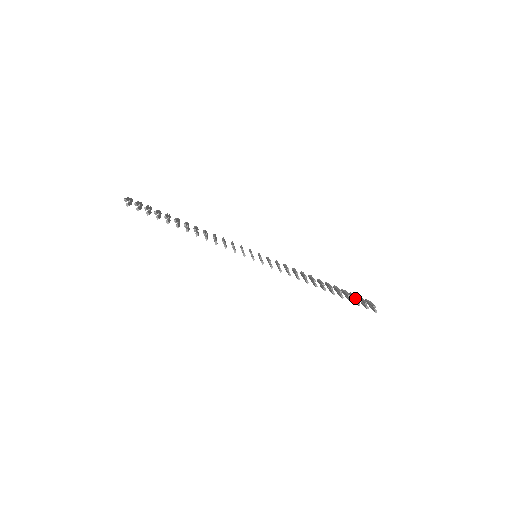
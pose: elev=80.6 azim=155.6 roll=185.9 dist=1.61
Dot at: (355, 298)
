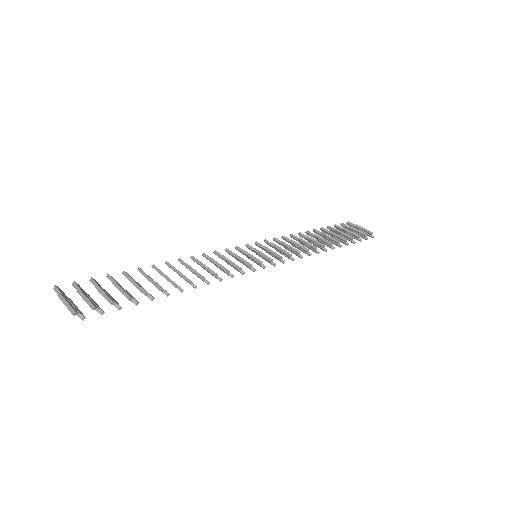
Dot at: (355, 236)
